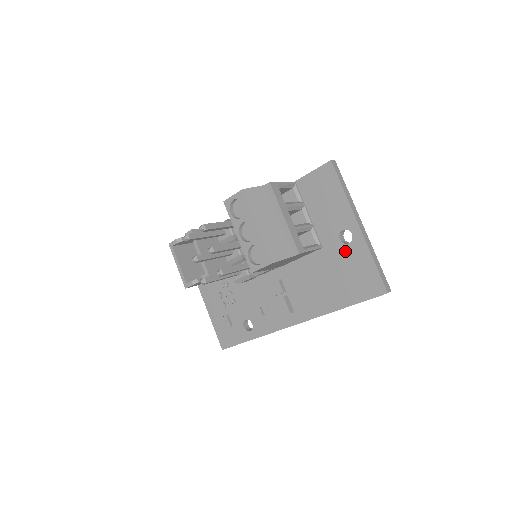
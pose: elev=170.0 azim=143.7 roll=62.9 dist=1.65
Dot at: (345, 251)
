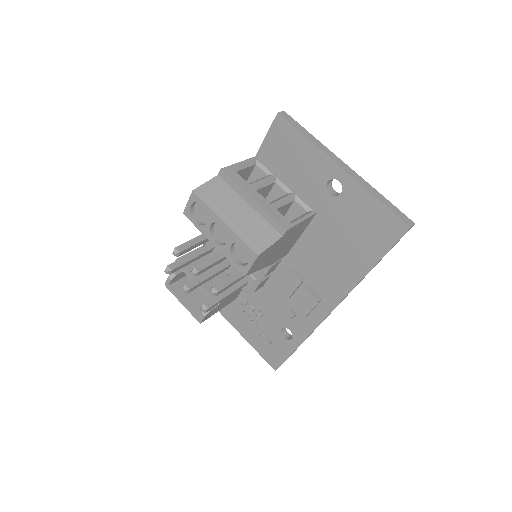
Dot at: (341, 204)
